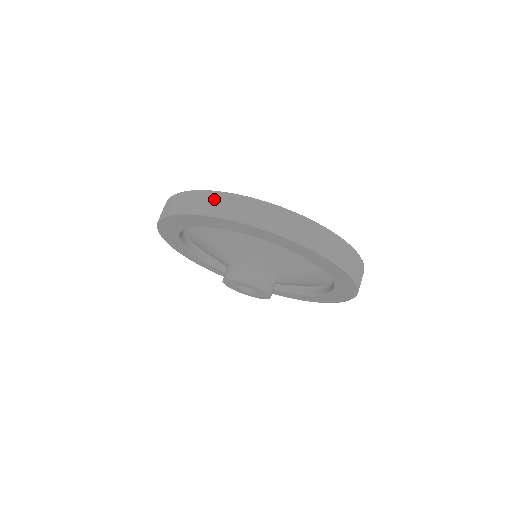
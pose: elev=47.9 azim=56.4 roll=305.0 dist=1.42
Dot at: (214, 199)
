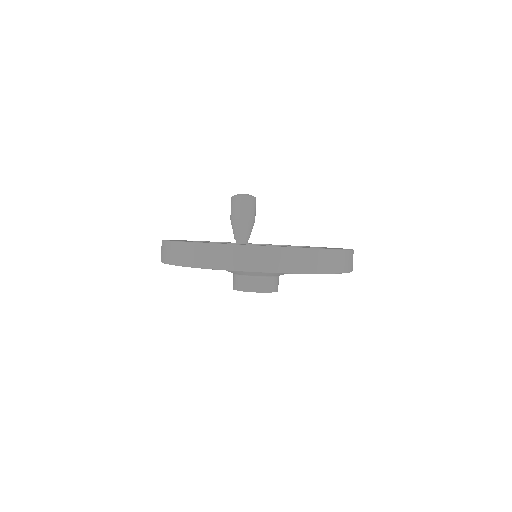
Dot at: (188, 251)
